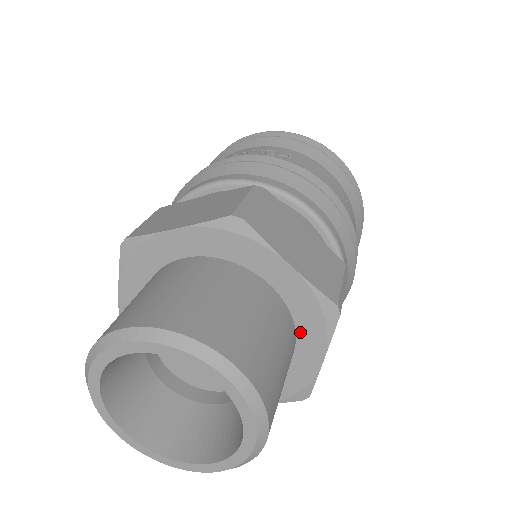
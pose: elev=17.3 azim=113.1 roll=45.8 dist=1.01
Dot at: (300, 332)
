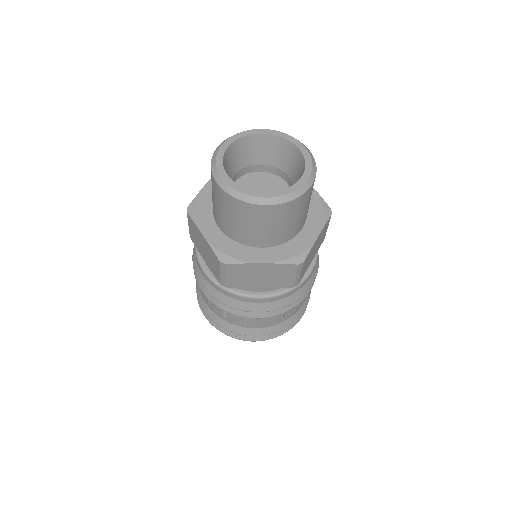
Dot at: (309, 218)
